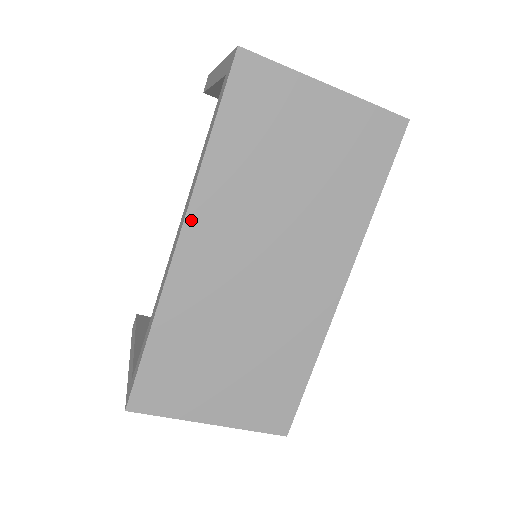
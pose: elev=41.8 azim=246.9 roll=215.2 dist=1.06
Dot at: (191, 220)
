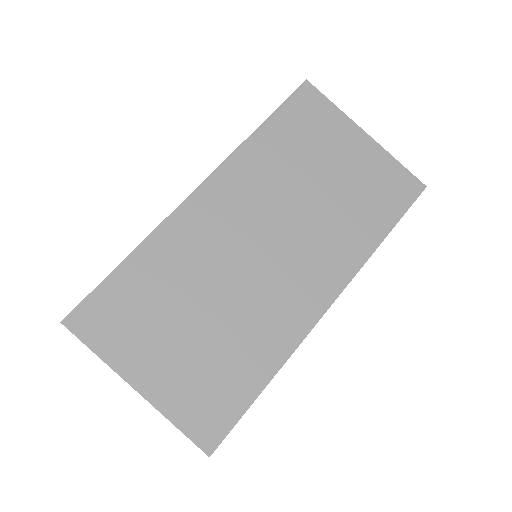
Dot at: (217, 176)
